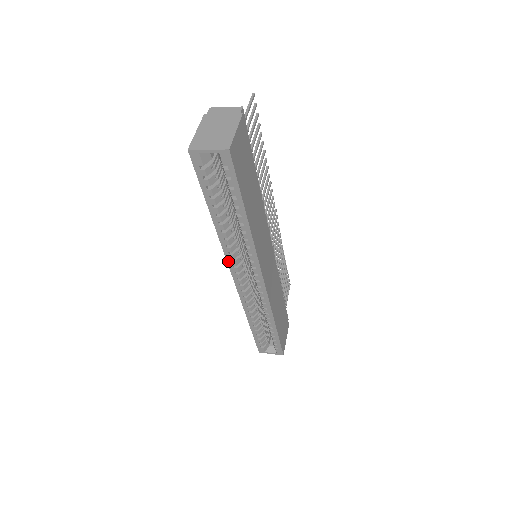
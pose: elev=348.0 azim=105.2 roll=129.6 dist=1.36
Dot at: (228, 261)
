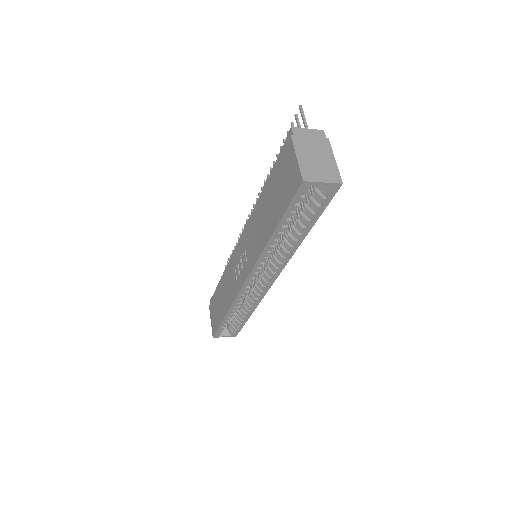
Dot at: (254, 269)
